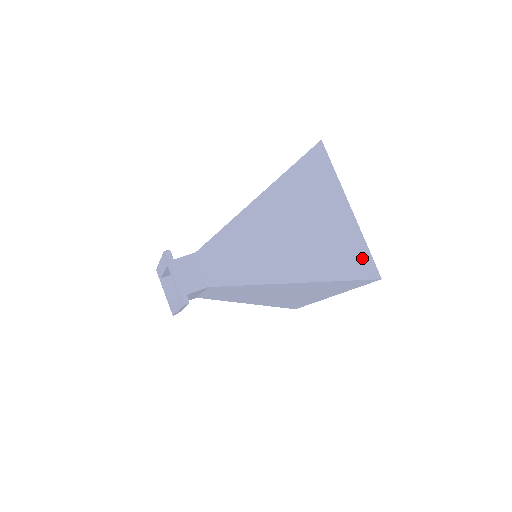
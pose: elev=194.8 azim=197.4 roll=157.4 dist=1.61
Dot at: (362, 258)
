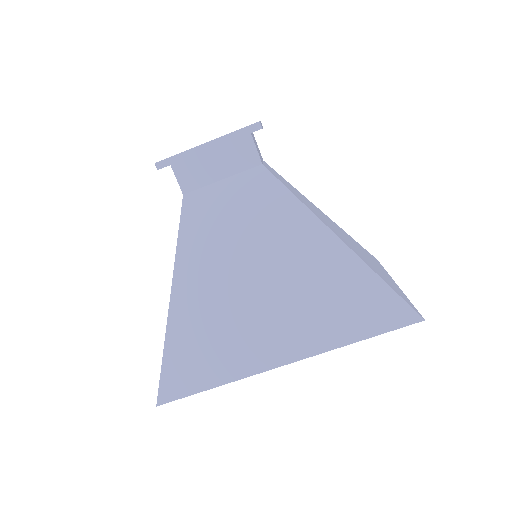
Dot at: (406, 299)
